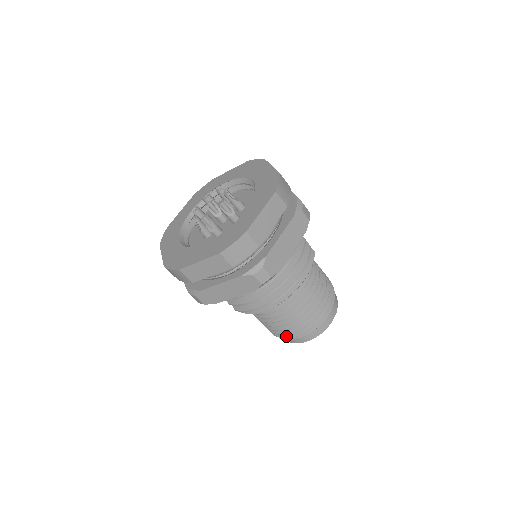
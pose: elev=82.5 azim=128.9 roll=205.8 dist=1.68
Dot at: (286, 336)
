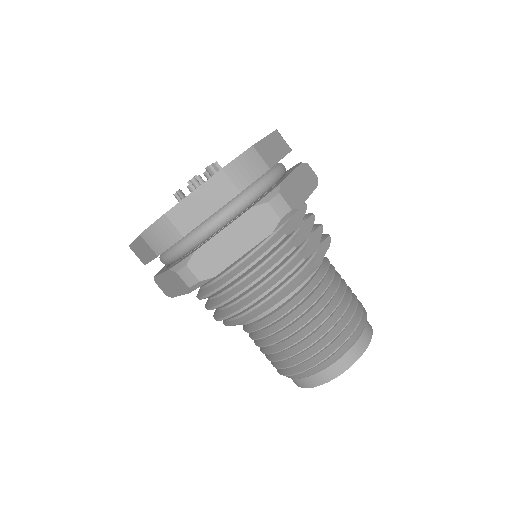
Dot at: (279, 370)
